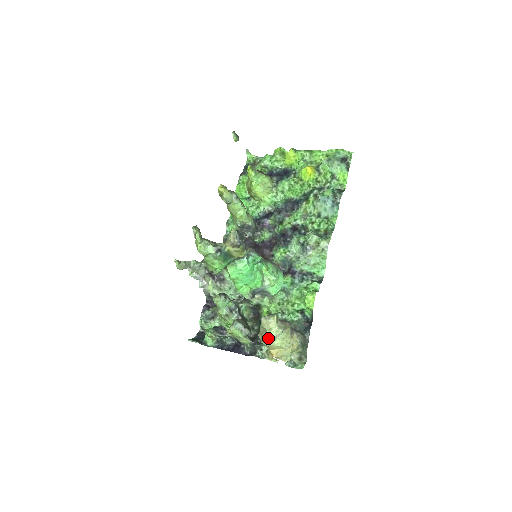
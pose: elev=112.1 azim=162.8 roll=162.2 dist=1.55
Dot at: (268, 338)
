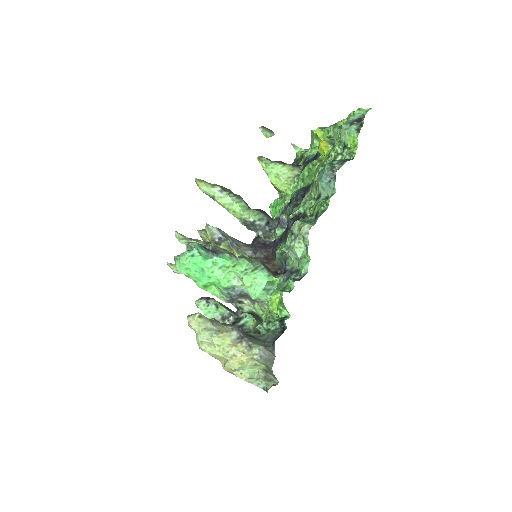
Dot at: (198, 342)
